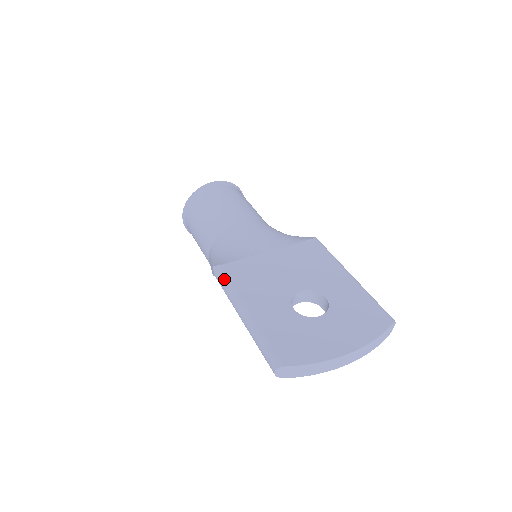
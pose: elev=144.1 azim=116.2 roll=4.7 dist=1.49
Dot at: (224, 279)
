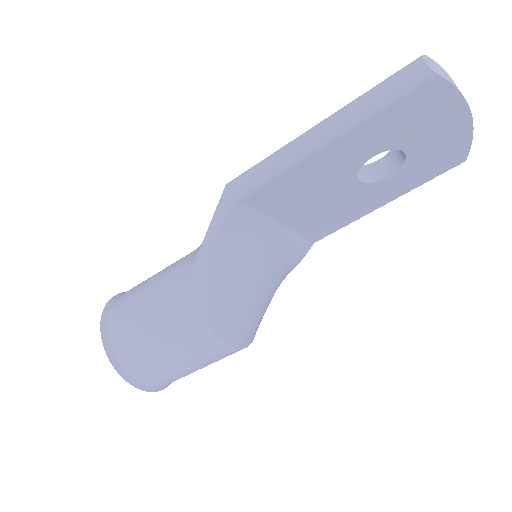
Dot at: (256, 164)
